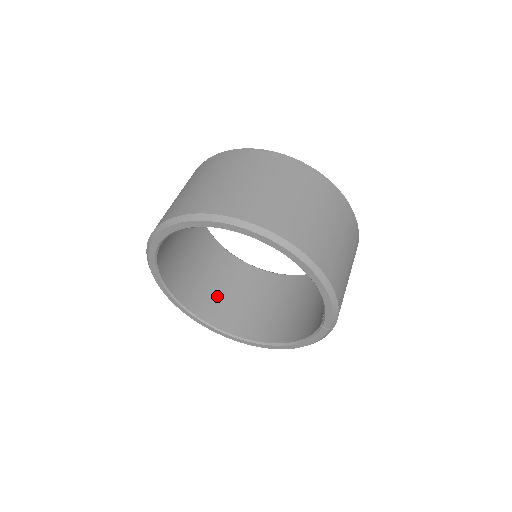
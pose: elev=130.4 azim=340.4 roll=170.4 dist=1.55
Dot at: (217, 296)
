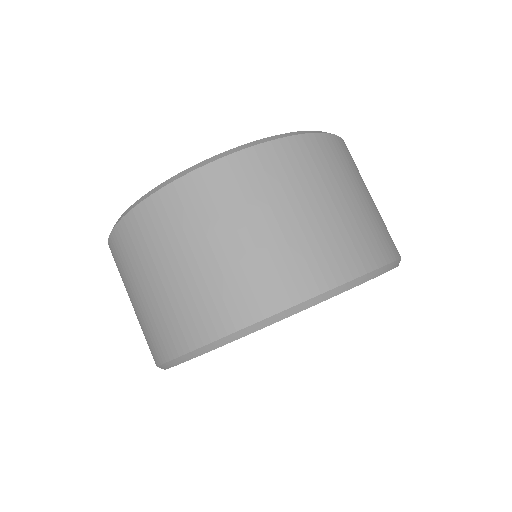
Dot at: occluded
